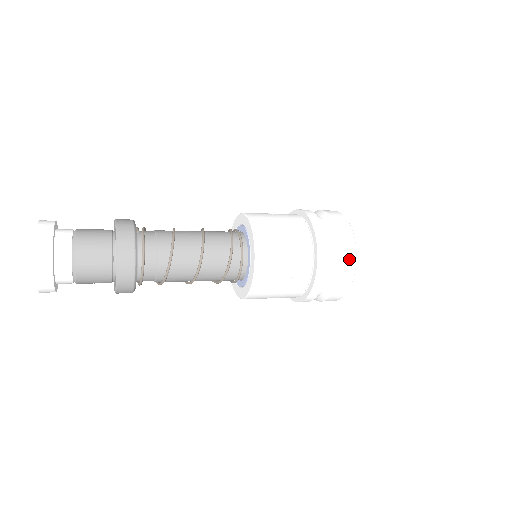
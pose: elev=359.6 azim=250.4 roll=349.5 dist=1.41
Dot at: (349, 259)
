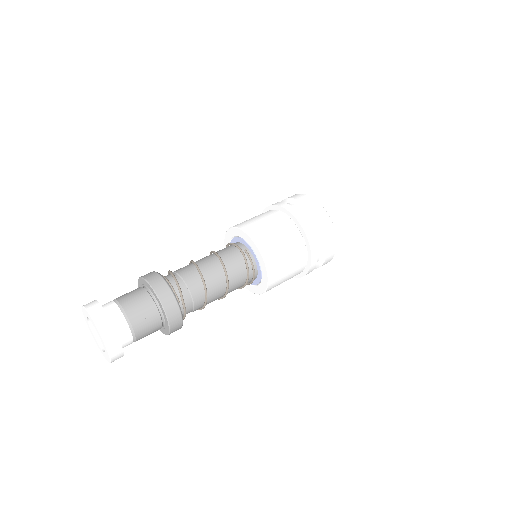
Dot at: (324, 264)
